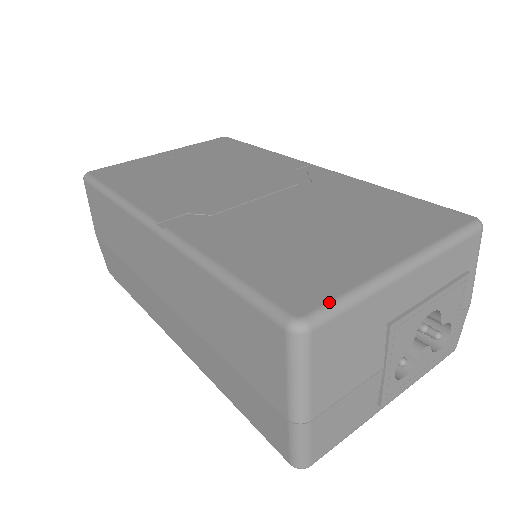
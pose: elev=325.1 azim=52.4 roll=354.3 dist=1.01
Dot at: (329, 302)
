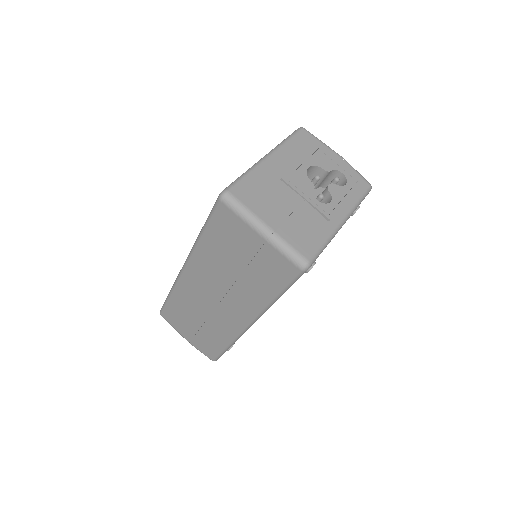
Dot at: (233, 182)
